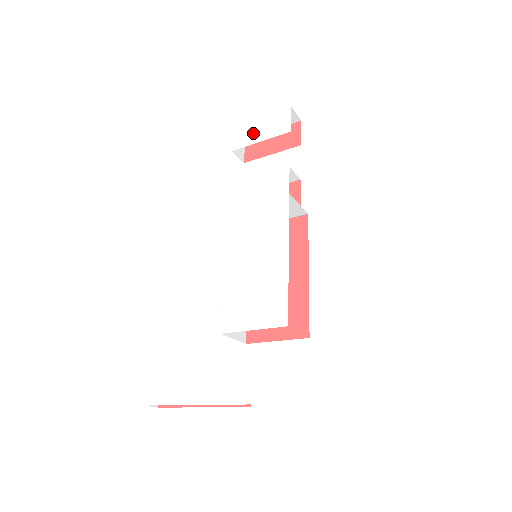
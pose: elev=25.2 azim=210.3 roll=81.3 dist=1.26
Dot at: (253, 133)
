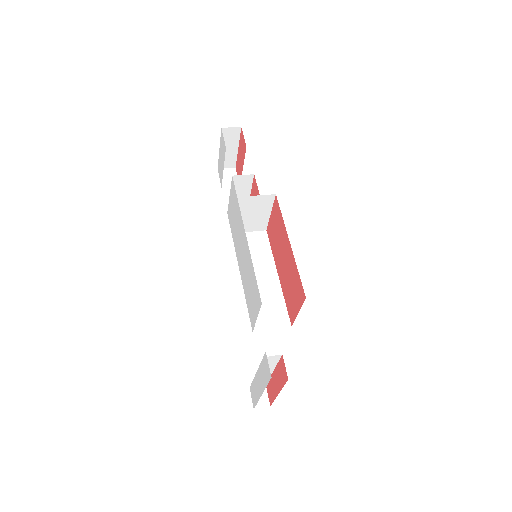
Dot at: (221, 165)
